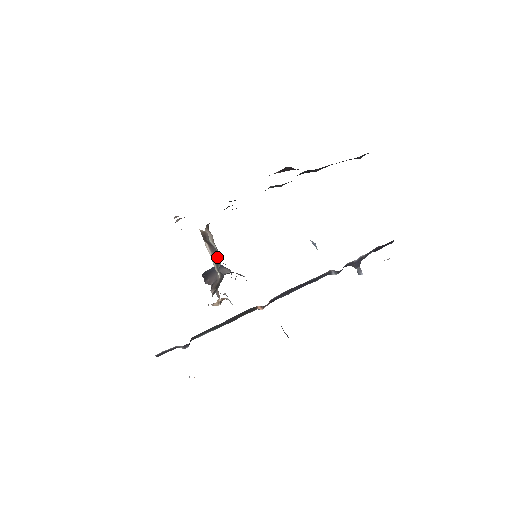
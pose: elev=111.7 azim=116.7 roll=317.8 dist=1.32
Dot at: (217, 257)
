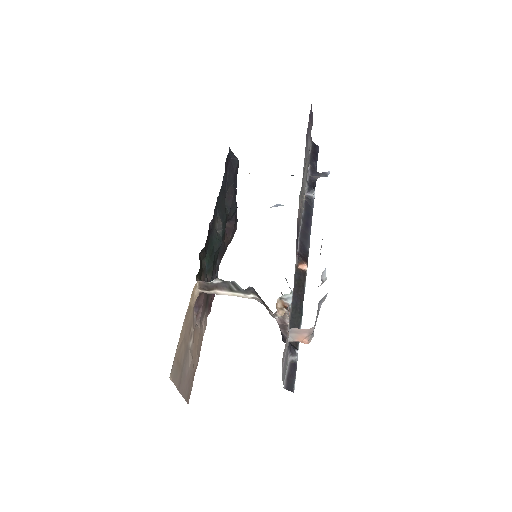
Dot at: (229, 285)
